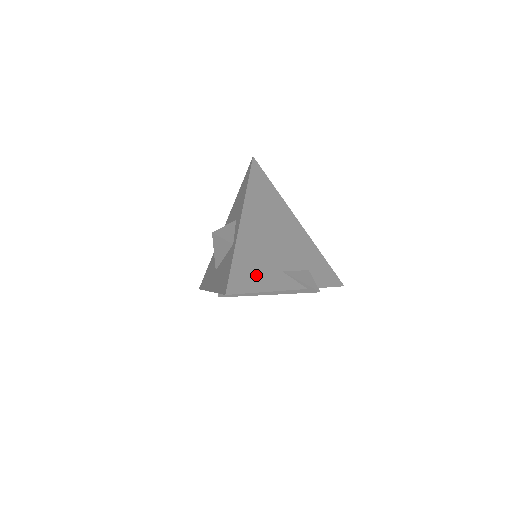
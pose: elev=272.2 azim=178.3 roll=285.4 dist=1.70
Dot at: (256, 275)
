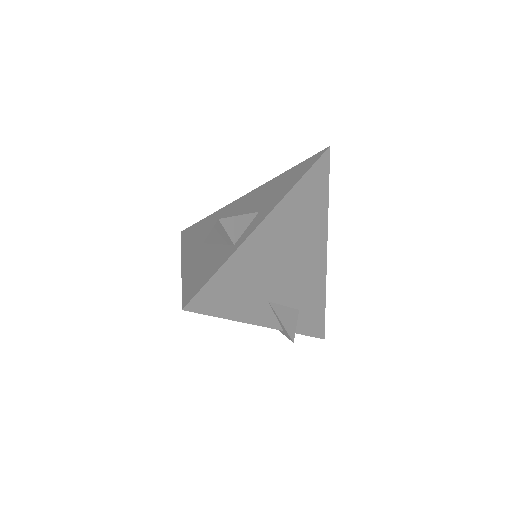
Dot at: (235, 297)
